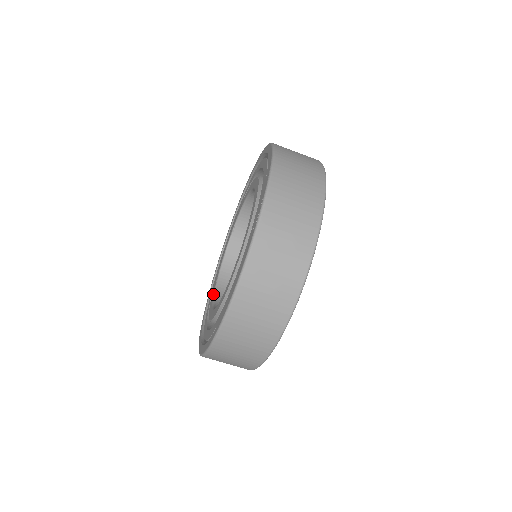
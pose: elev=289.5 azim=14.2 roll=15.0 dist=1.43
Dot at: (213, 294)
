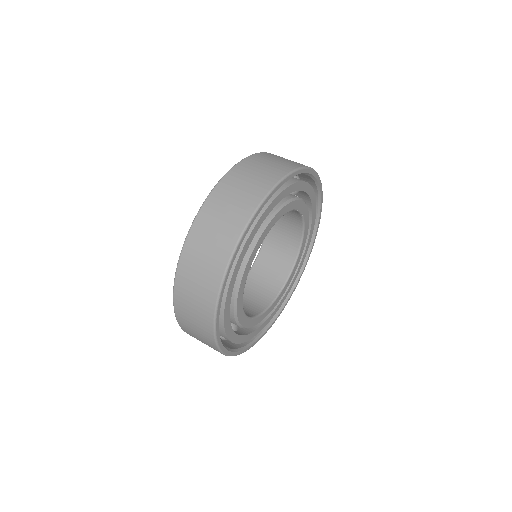
Dot at: occluded
